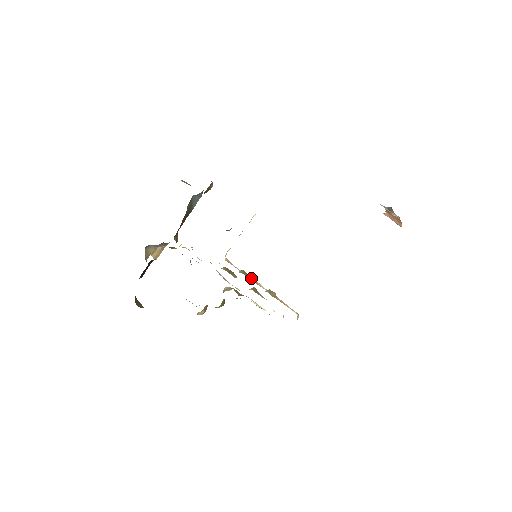
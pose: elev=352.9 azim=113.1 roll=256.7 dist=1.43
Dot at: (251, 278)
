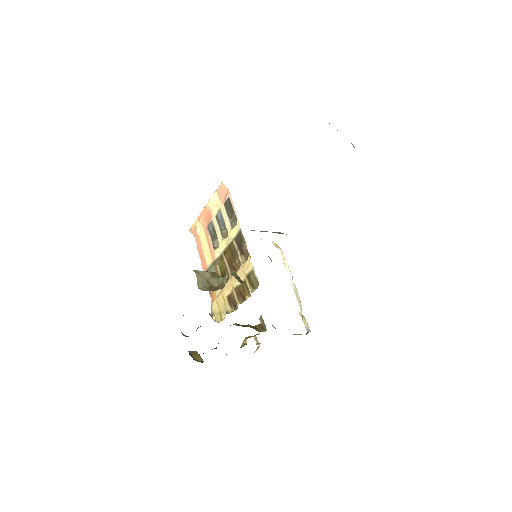
Dot at: occluded
